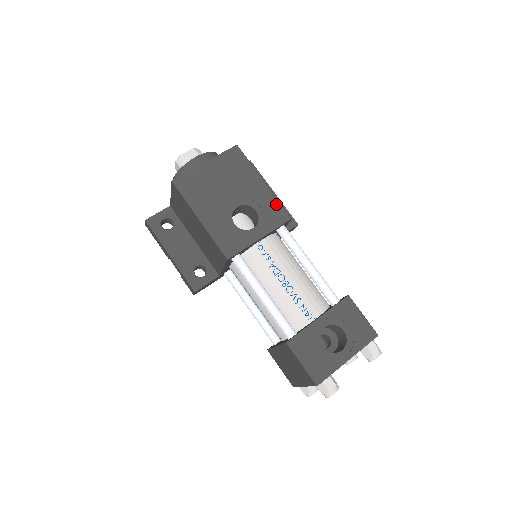
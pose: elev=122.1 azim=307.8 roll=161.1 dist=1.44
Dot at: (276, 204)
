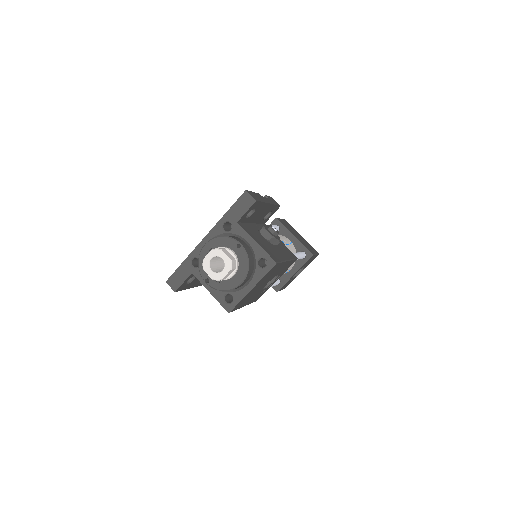
Dot at: (291, 262)
